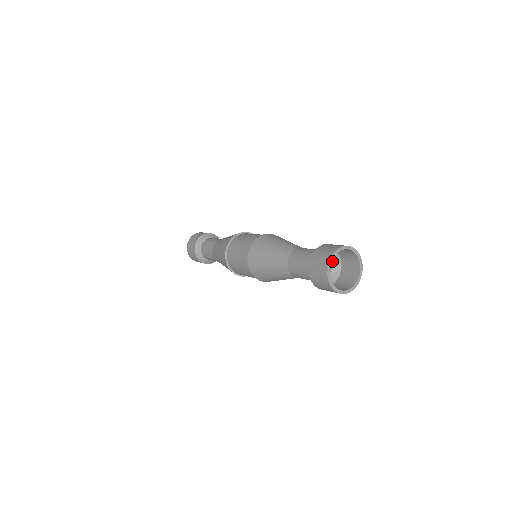
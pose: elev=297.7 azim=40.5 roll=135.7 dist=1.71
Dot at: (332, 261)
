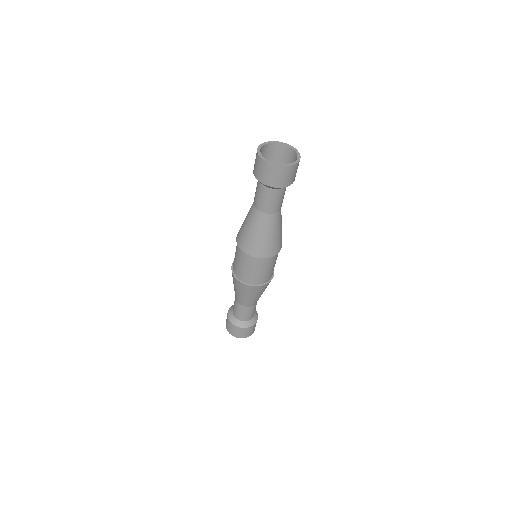
Dot at: occluded
